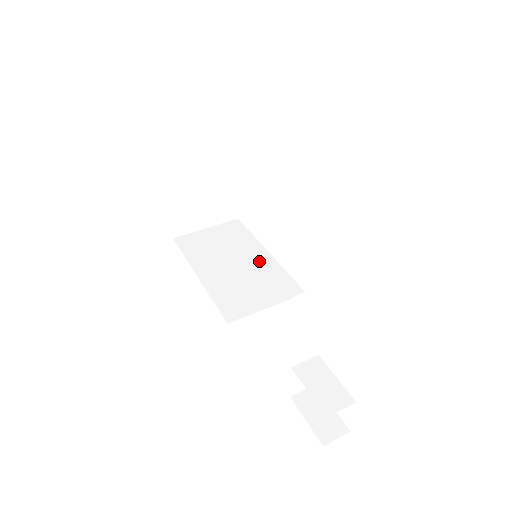
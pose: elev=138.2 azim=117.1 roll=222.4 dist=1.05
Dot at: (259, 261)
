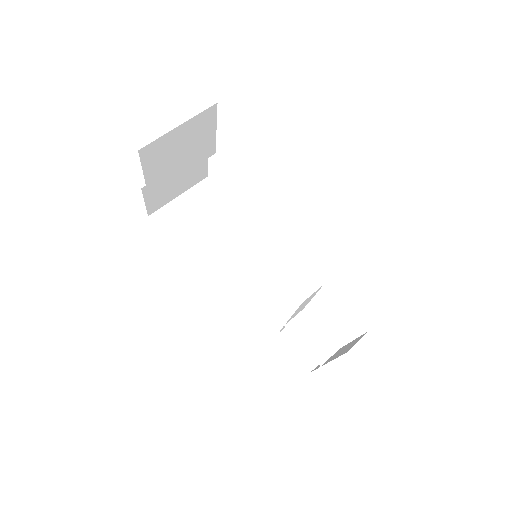
Dot at: (247, 239)
